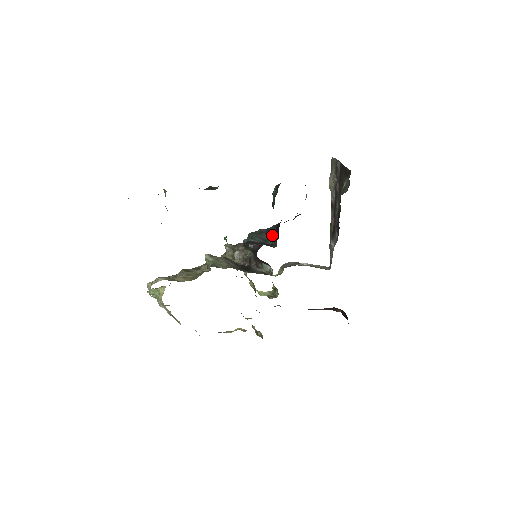
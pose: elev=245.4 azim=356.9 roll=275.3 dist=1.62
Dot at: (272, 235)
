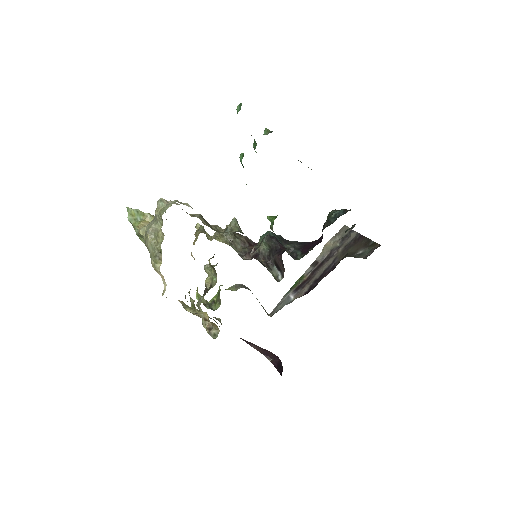
Dot at: (294, 247)
